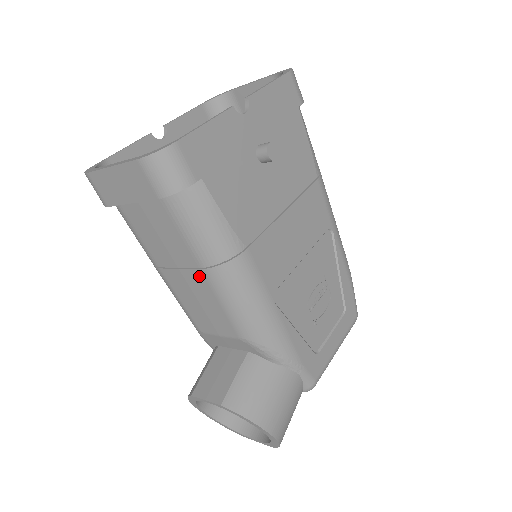
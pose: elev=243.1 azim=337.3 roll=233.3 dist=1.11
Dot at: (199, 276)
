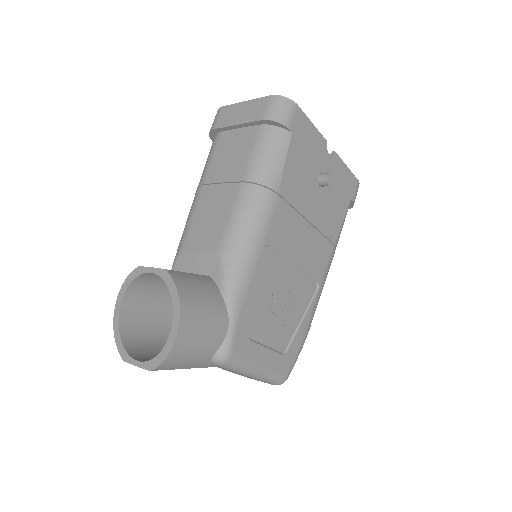
Dot at: (234, 189)
